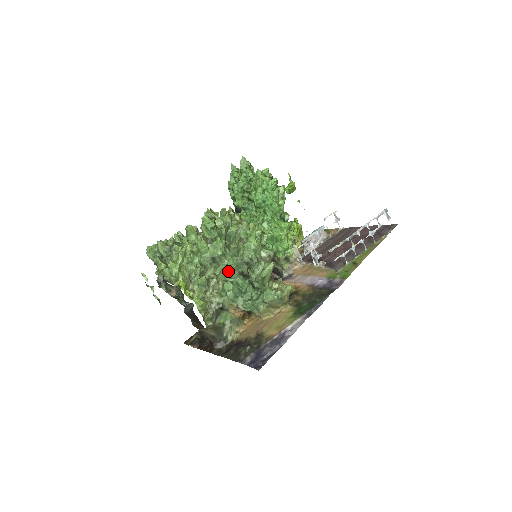
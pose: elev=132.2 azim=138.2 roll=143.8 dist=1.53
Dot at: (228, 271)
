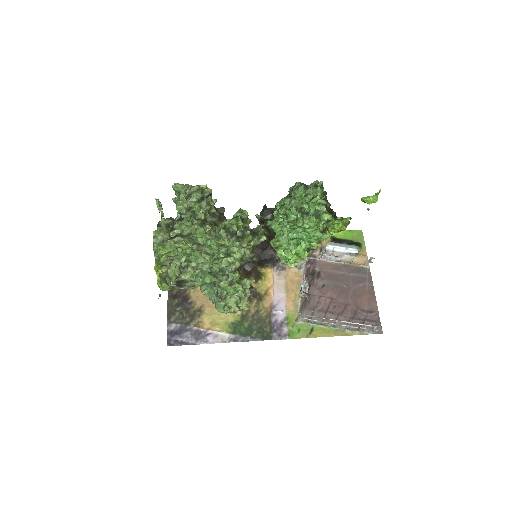
Dot at: (203, 279)
